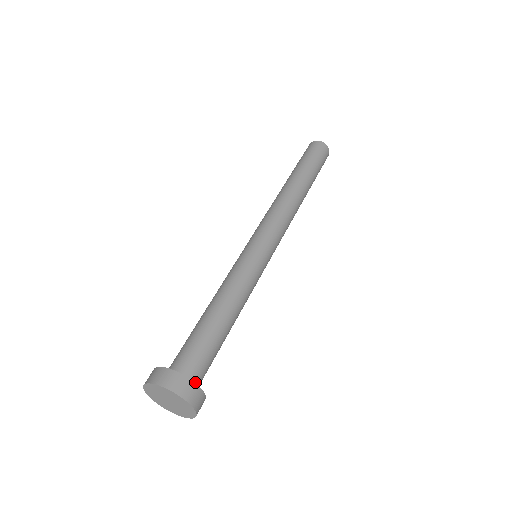
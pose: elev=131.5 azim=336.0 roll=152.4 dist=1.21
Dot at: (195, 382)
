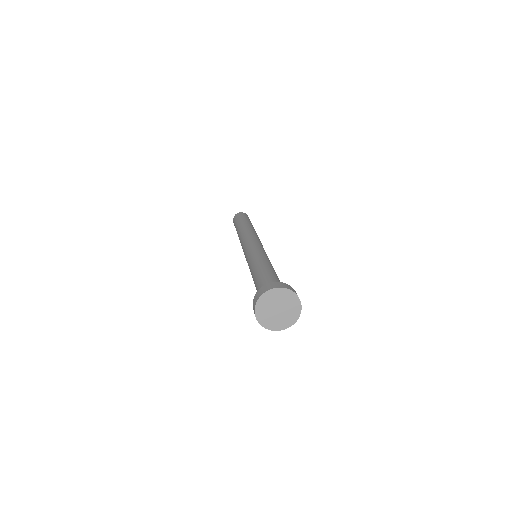
Dot at: occluded
